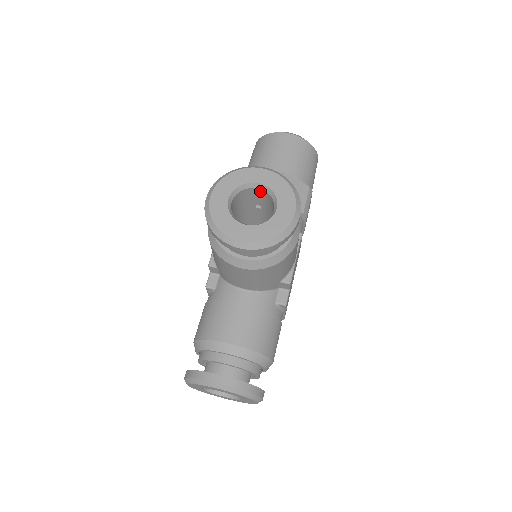
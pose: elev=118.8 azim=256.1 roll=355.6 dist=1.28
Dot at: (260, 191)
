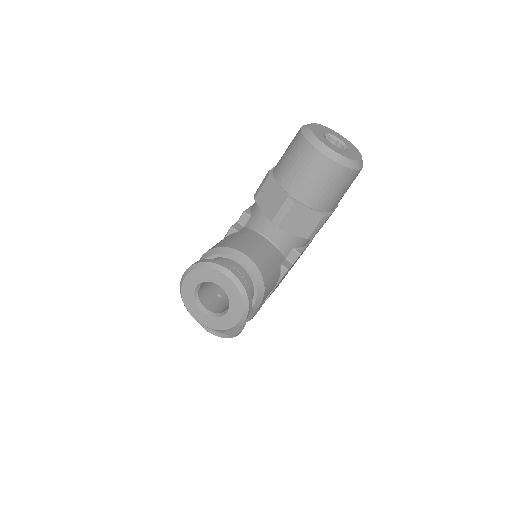
Dot at: occluded
